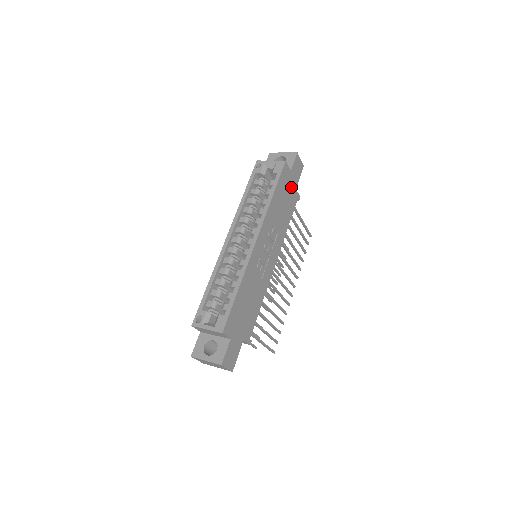
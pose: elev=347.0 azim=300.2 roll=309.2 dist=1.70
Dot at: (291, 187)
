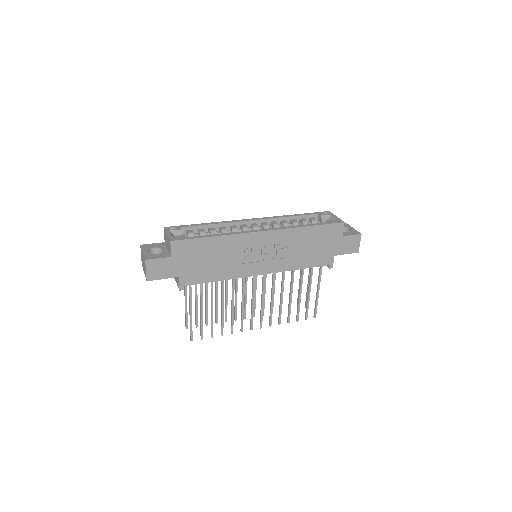
Dot at: (331, 247)
